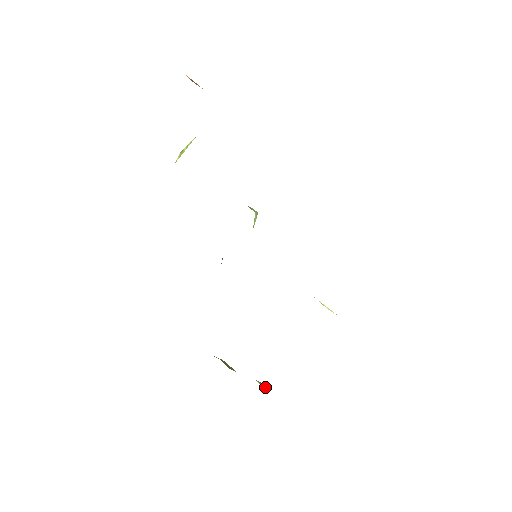
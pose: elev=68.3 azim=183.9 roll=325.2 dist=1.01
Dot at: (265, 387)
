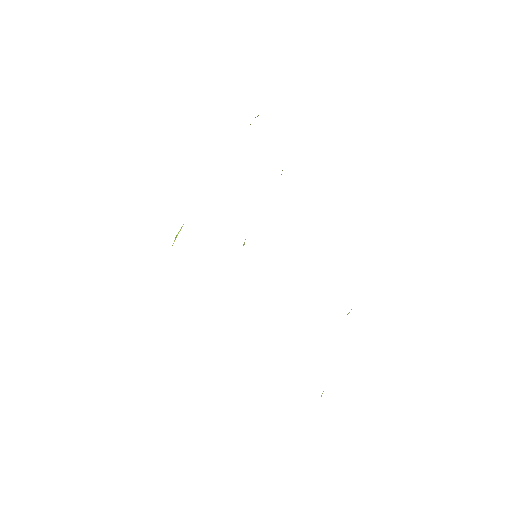
Dot at: occluded
